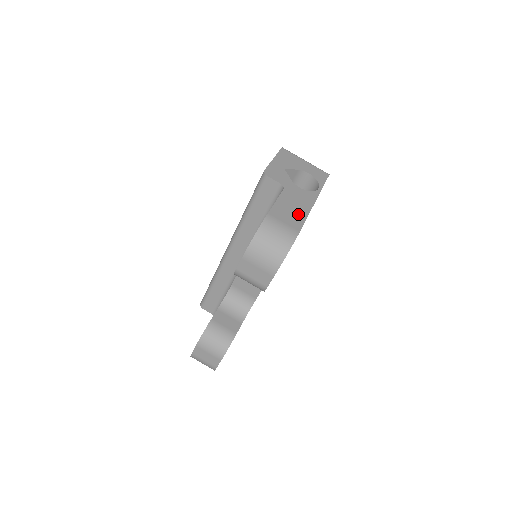
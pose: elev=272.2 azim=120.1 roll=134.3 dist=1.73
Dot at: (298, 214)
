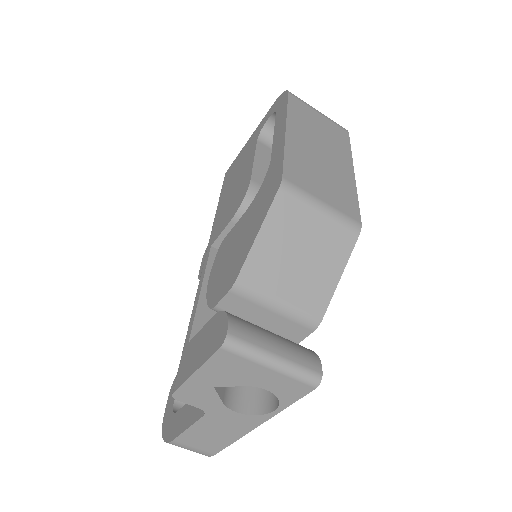
Dot at: (219, 440)
